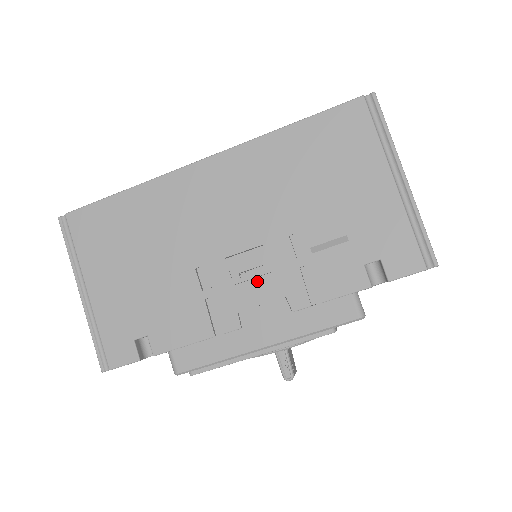
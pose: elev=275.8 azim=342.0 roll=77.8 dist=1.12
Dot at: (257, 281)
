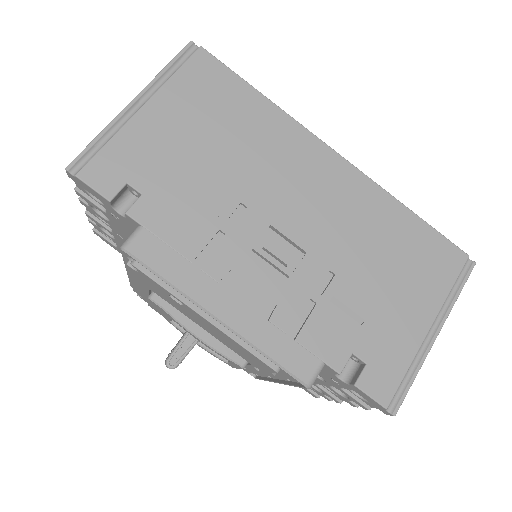
Dot at: (269, 268)
